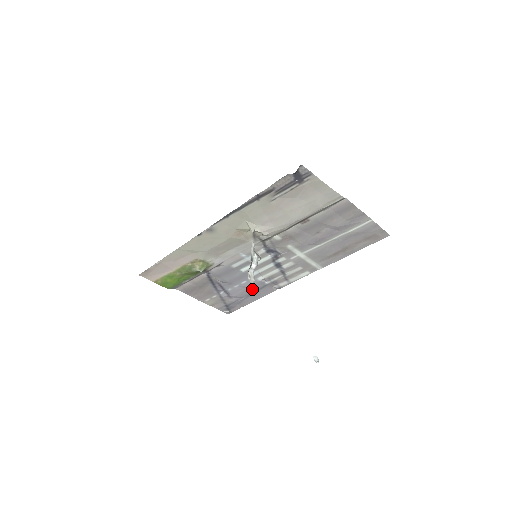
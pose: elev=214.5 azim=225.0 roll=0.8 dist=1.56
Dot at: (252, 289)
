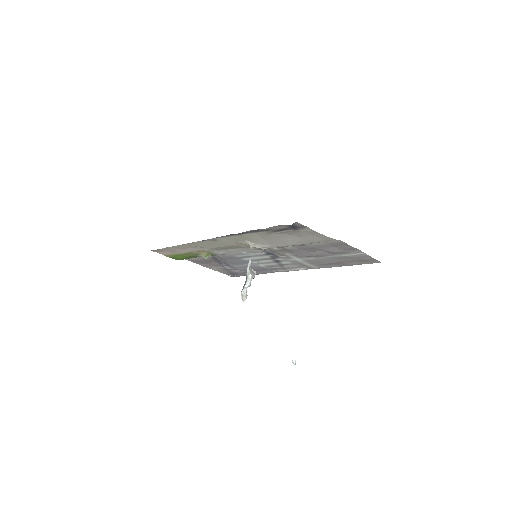
Dot at: (254, 269)
